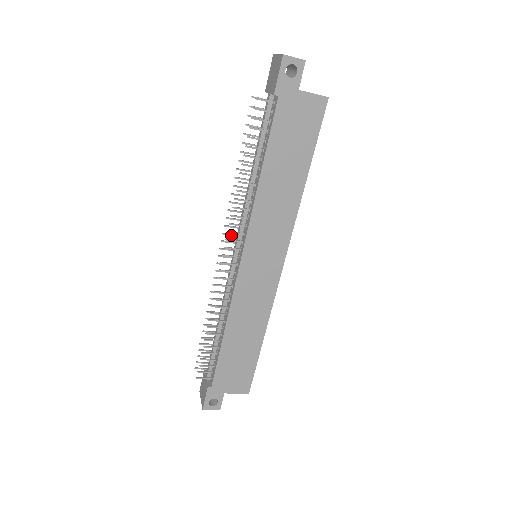
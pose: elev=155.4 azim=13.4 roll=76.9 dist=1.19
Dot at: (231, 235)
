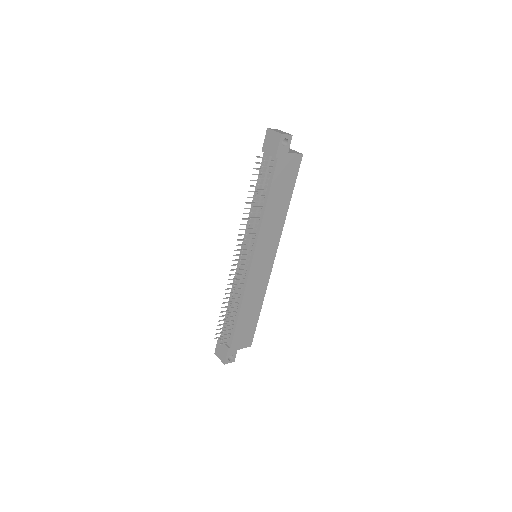
Dot at: (241, 245)
